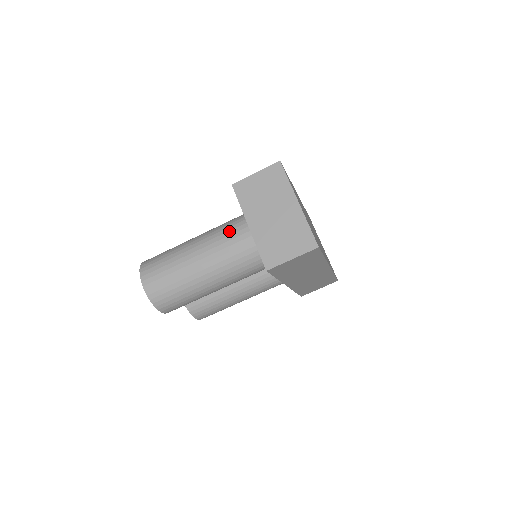
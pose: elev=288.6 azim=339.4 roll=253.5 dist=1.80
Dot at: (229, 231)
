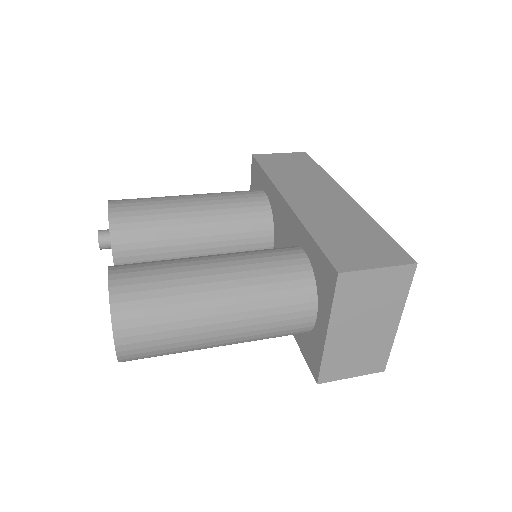
Dot at: (285, 307)
